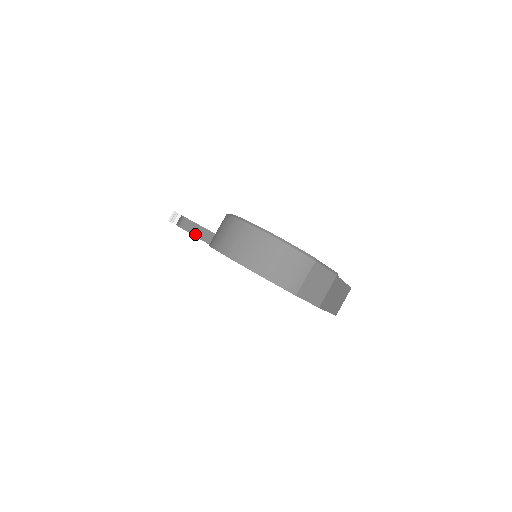
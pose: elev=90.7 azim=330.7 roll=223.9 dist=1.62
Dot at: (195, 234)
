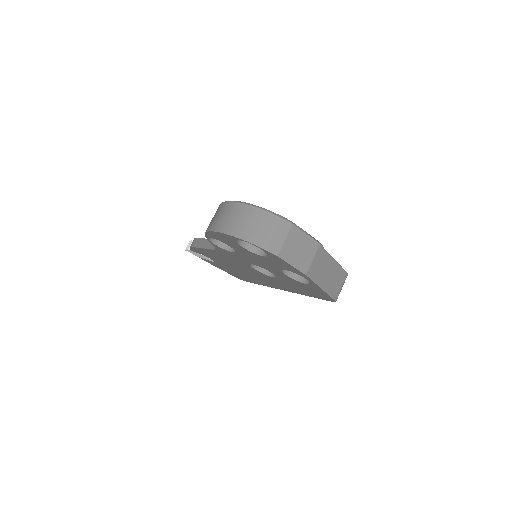
Dot at: (202, 246)
